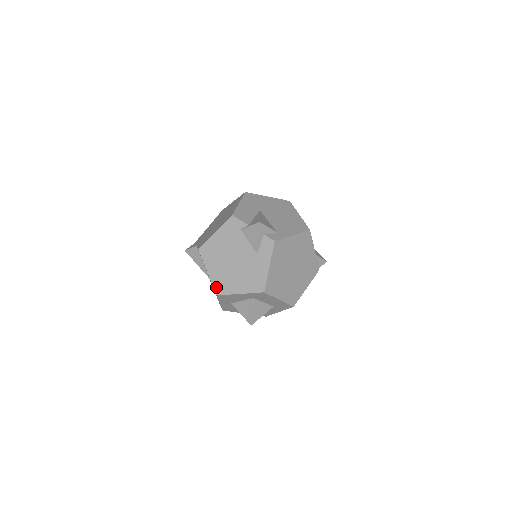
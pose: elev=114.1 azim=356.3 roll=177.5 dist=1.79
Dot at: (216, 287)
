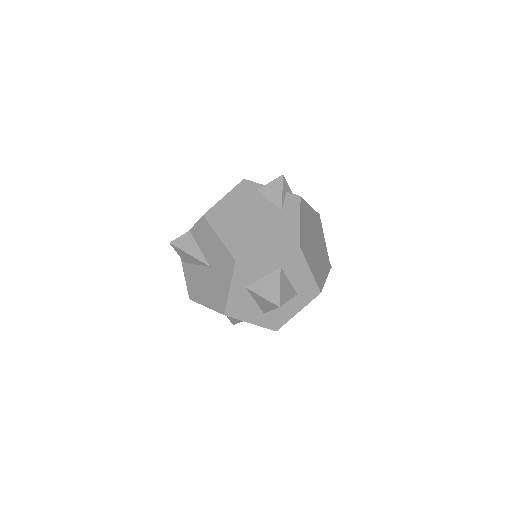
Dot at: (233, 251)
